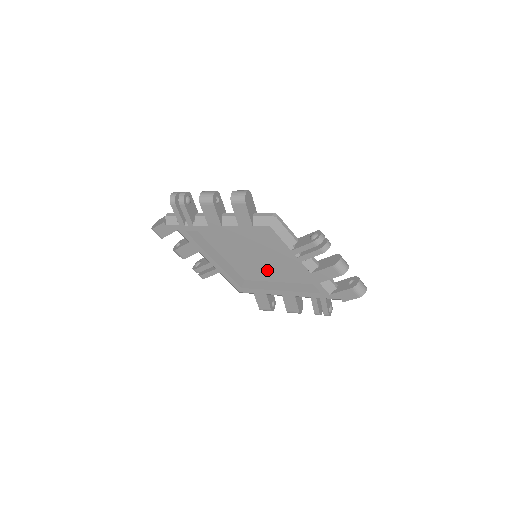
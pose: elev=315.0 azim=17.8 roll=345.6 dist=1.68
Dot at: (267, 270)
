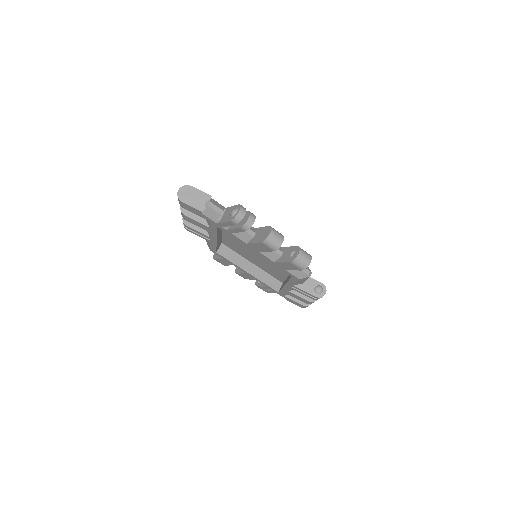
Dot at: (251, 257)
